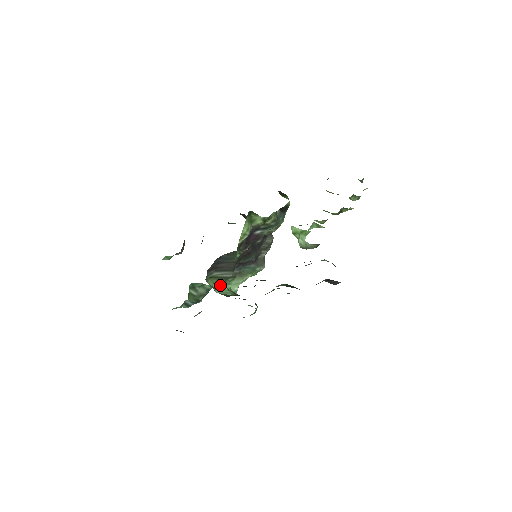
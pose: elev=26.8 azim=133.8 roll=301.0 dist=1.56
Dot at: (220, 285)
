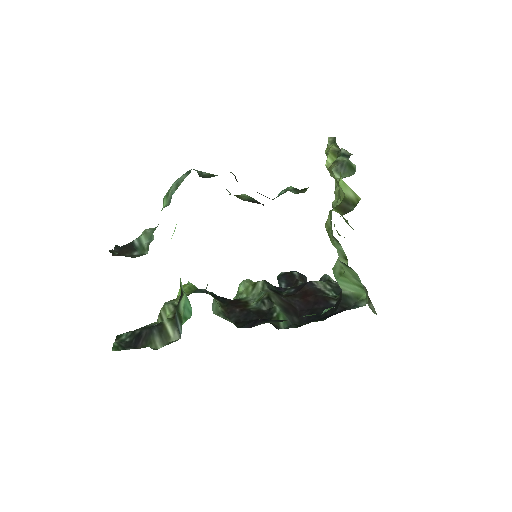
Dot at: (213, 299)
